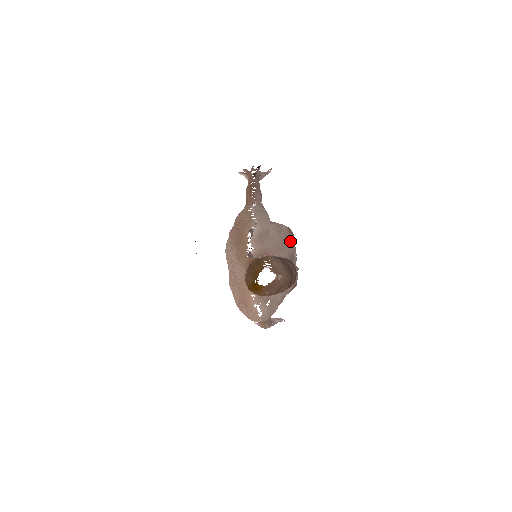
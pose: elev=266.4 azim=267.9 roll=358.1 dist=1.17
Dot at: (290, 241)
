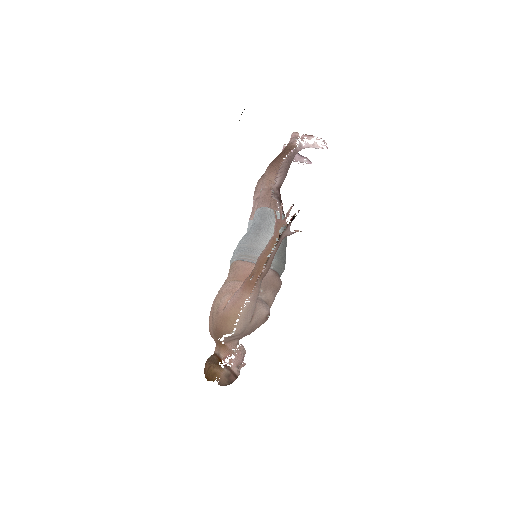
Dot at: occluded
